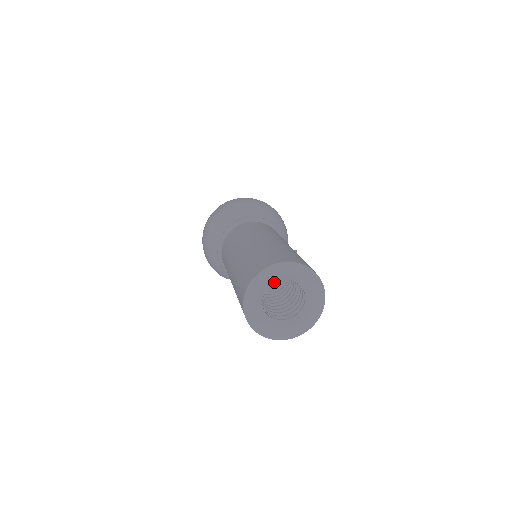
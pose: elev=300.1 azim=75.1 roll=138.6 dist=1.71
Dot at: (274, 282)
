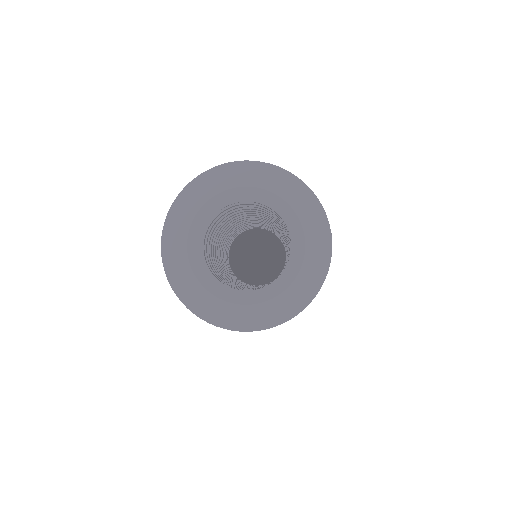
Dot at: (204, 229)
